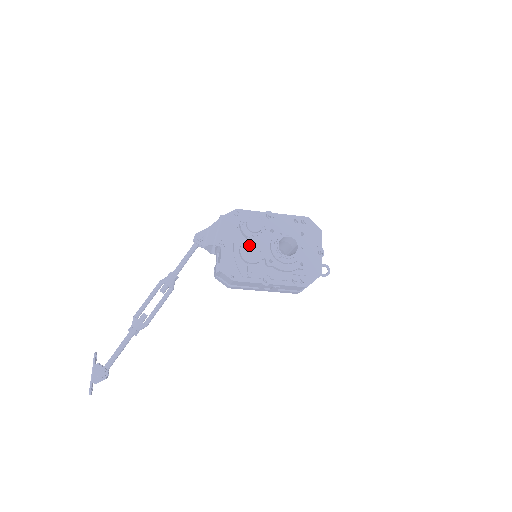
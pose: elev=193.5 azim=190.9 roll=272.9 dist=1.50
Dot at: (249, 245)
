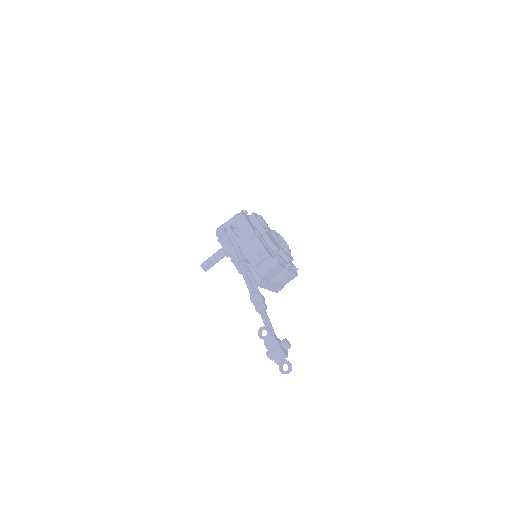
Dot at: (269, 236)
